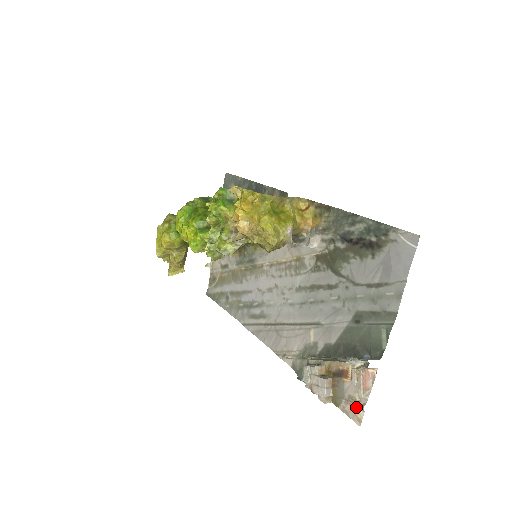
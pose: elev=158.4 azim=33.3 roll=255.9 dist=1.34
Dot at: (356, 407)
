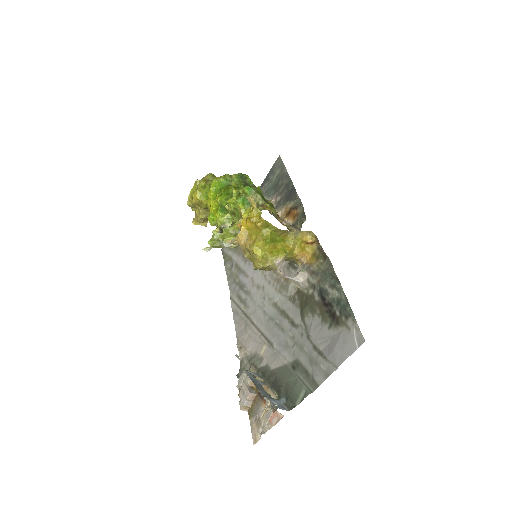
Dot at: (258, 429)
